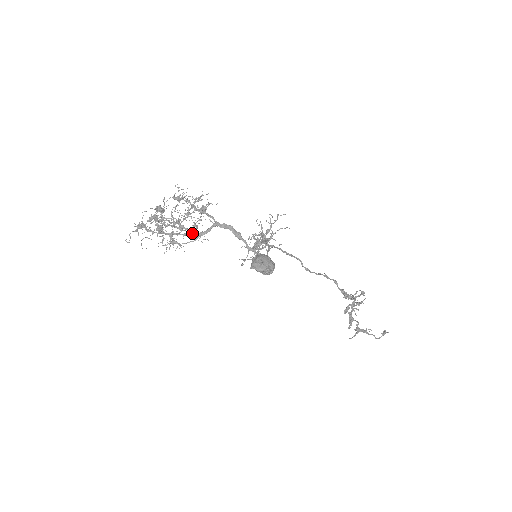
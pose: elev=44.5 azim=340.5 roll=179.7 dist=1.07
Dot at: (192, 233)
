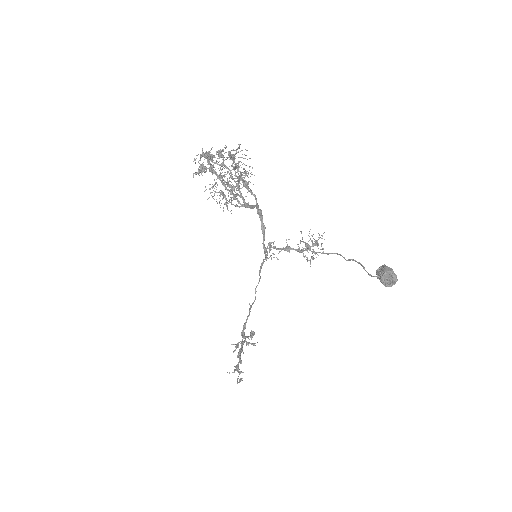
Dot at: (244, 199)
